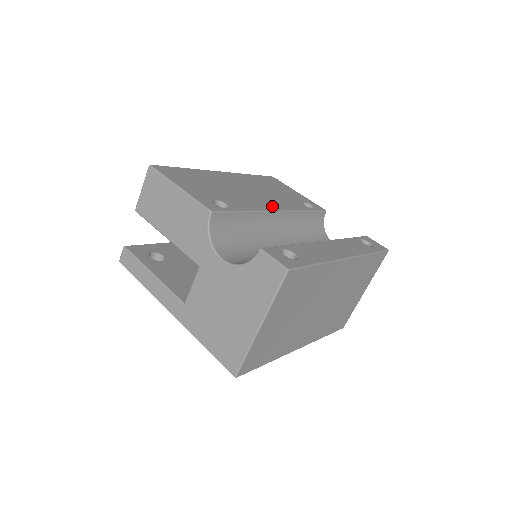
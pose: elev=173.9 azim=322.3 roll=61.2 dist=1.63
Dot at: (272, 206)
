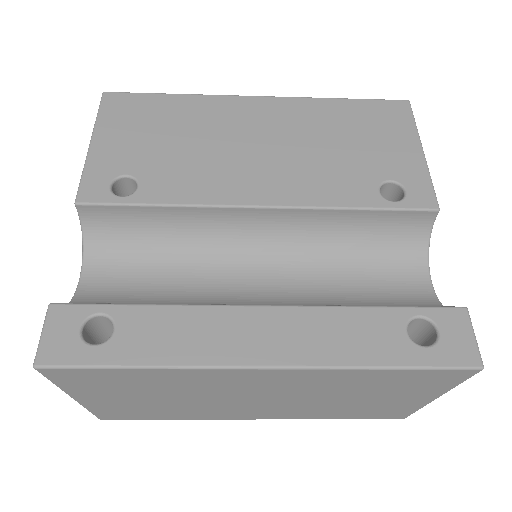
Dot at: (258, 193)
